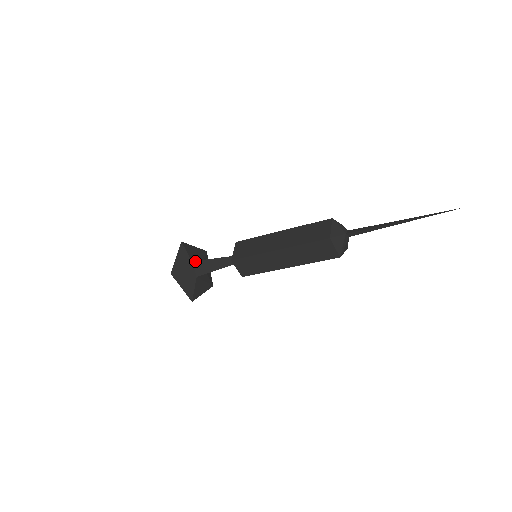
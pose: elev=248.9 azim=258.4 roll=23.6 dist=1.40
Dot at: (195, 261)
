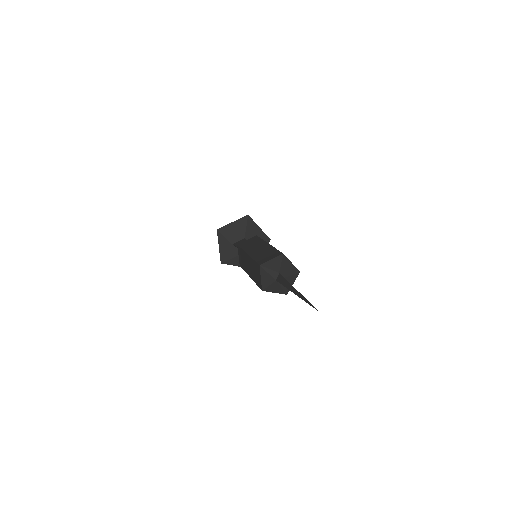
Dot at: (233, 245)
